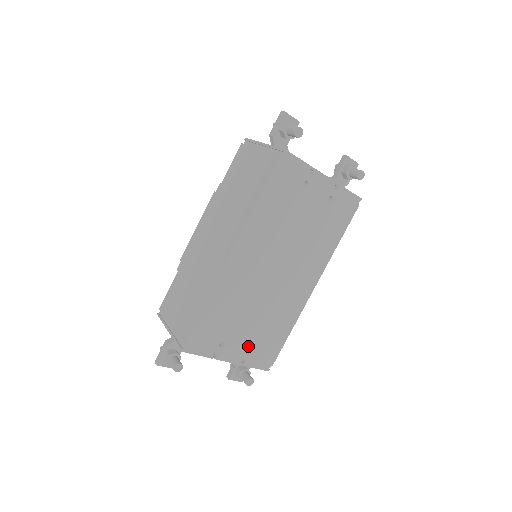
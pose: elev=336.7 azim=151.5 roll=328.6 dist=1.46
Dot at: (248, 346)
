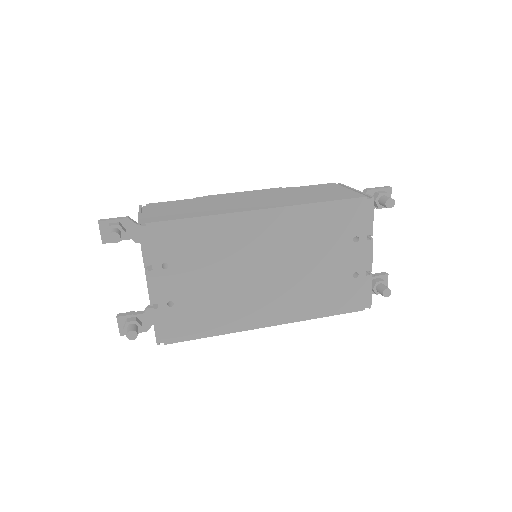
Dot at: (175, 298)
